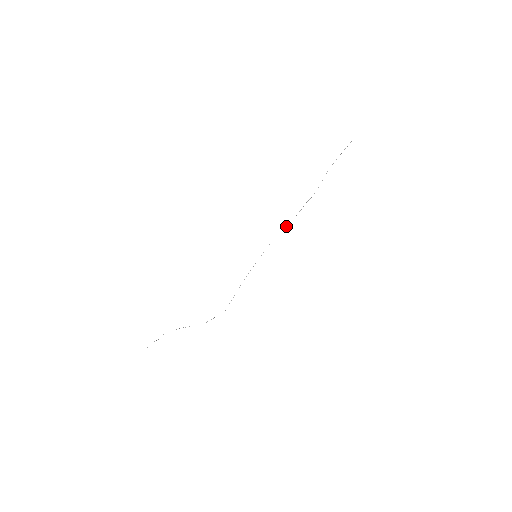
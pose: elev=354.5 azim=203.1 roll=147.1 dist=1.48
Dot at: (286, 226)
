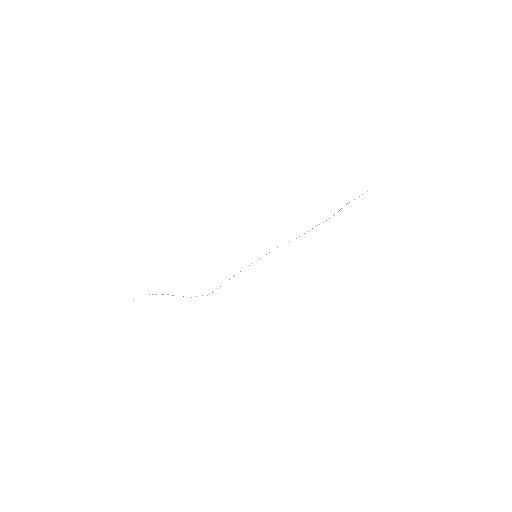
Dot at: occluded
